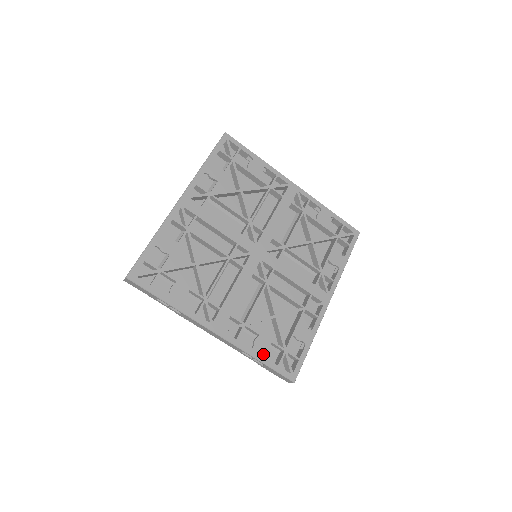
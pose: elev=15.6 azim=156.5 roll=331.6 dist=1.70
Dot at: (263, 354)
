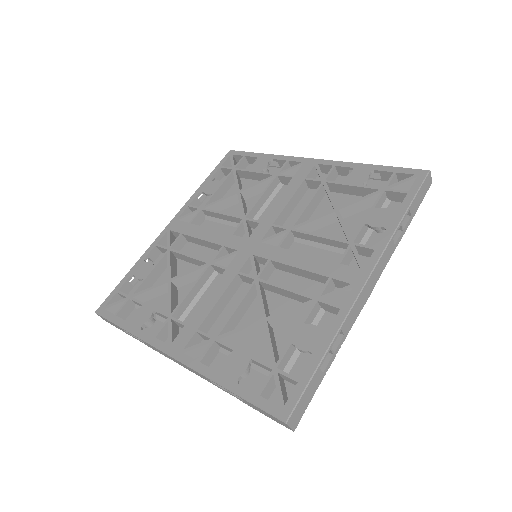
Dot at: (235, 378)
